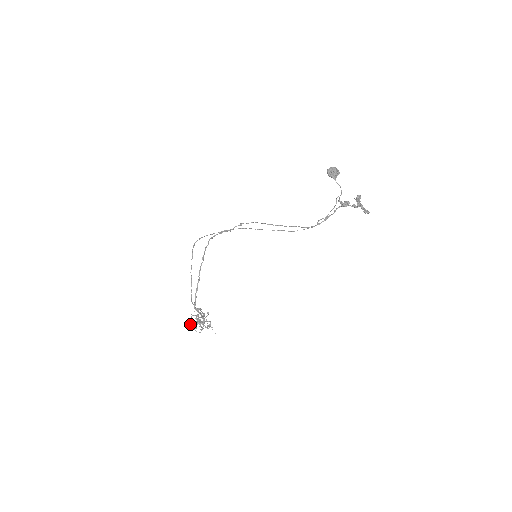
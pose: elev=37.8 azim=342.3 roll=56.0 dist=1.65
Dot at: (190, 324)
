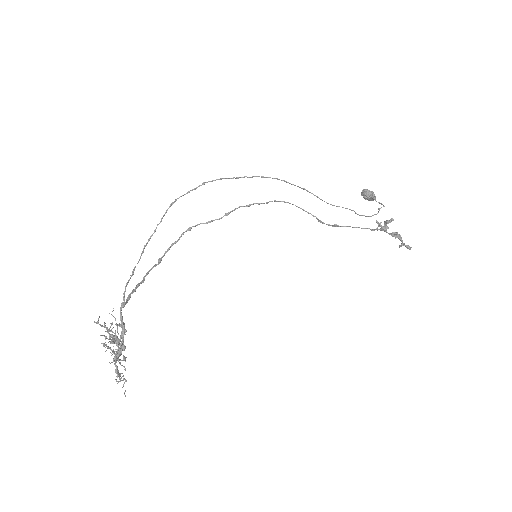
Dot at: occluded
